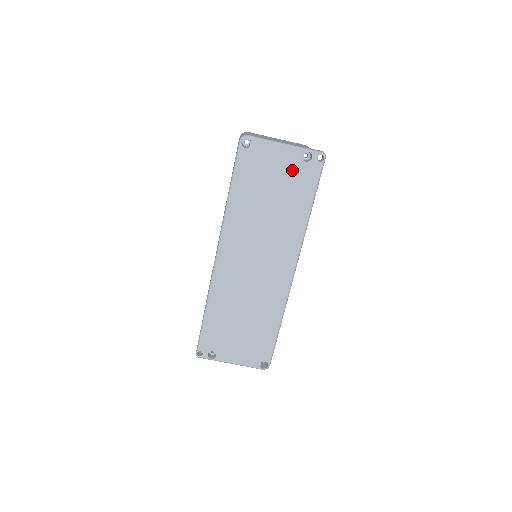
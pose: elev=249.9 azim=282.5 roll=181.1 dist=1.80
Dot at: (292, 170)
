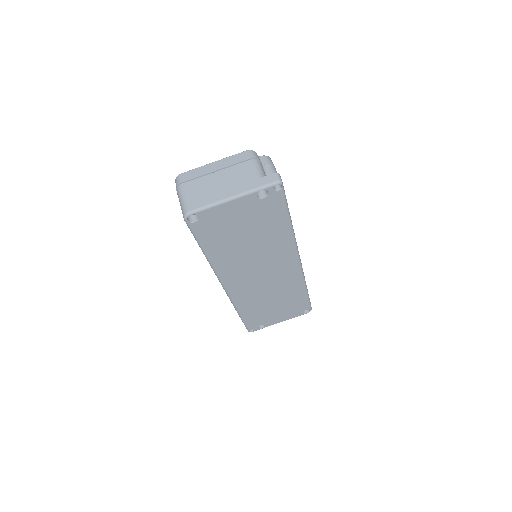
Dot at: (254, 210)
